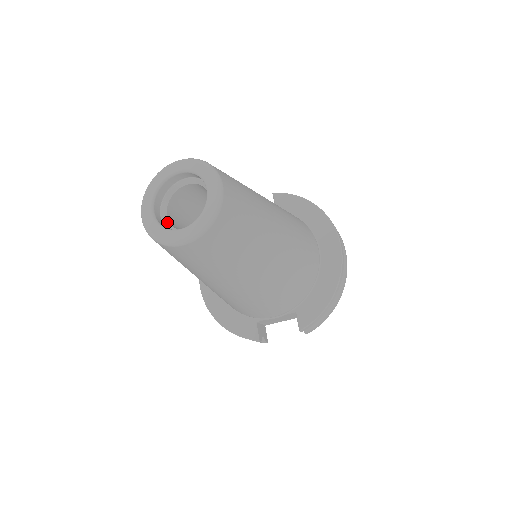
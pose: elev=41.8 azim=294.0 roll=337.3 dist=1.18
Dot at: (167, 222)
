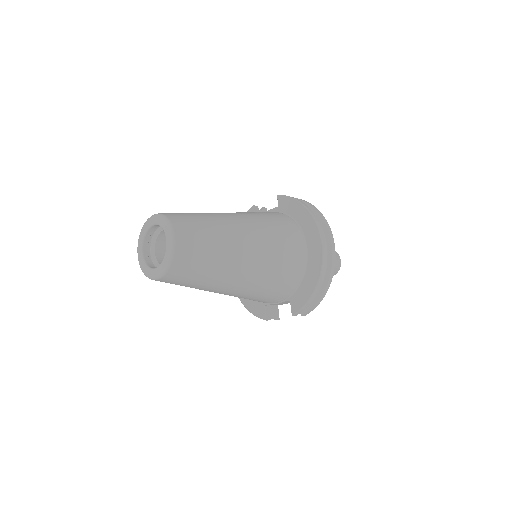
Dot at: (154, 258)
